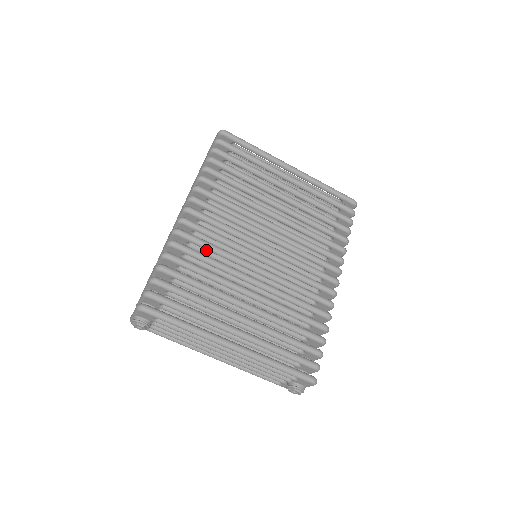
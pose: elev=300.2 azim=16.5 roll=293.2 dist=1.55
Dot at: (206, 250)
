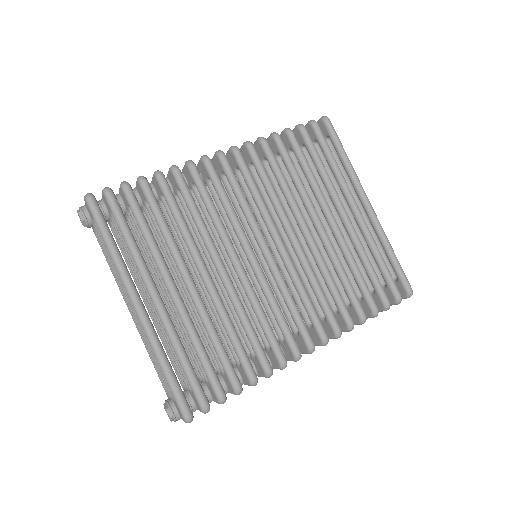
Dot at: occluded
